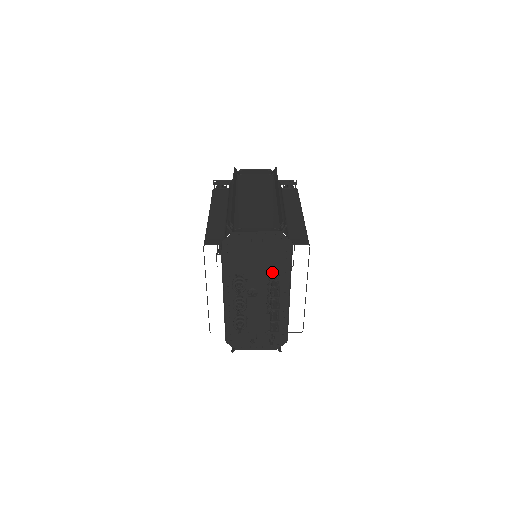
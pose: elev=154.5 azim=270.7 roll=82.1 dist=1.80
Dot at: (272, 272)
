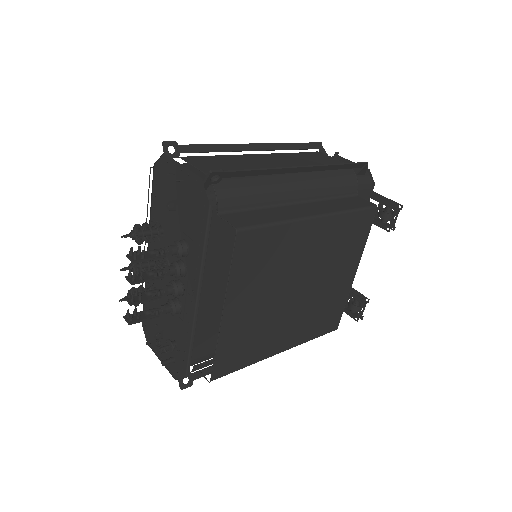
Dot at: occluded
